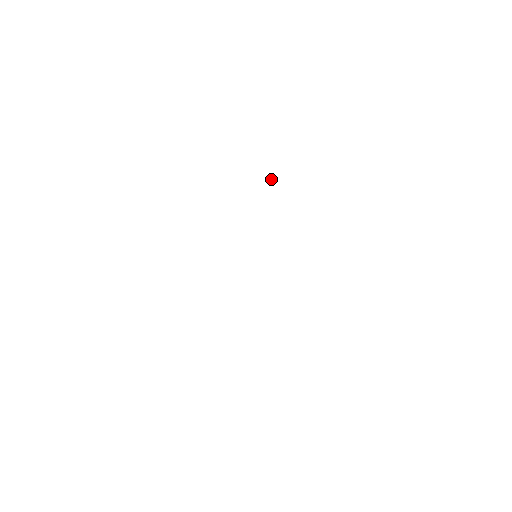
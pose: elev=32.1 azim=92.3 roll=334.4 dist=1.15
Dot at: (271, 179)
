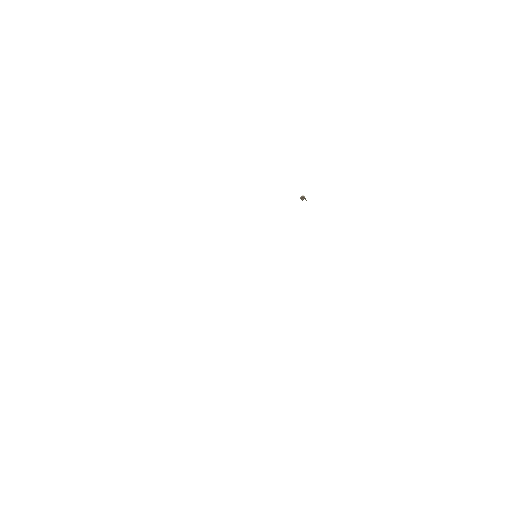
Dot at: (305, 198)
